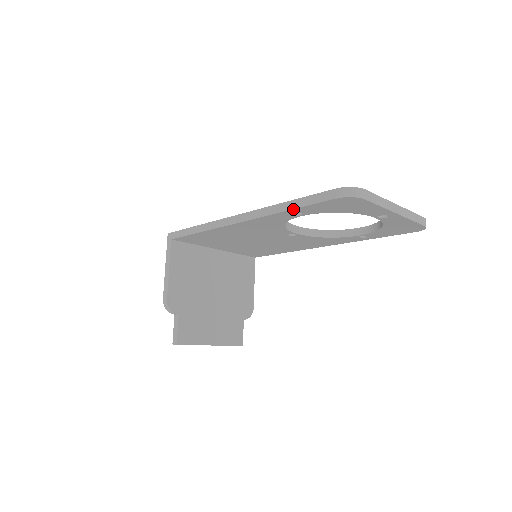
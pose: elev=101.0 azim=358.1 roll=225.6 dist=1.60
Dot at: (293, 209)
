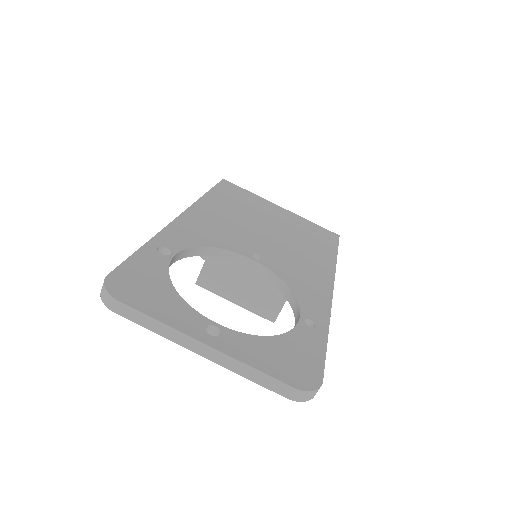
Dot at: occluded
